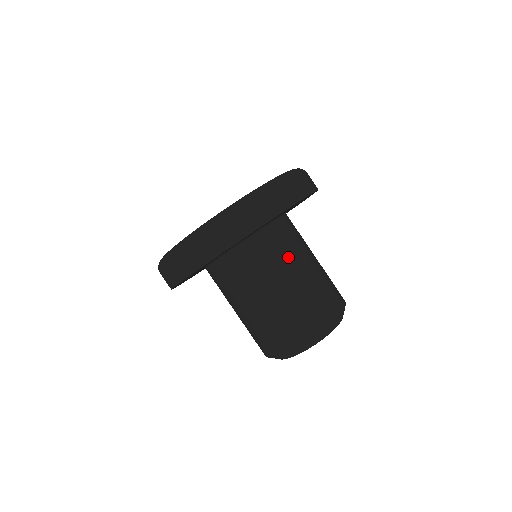
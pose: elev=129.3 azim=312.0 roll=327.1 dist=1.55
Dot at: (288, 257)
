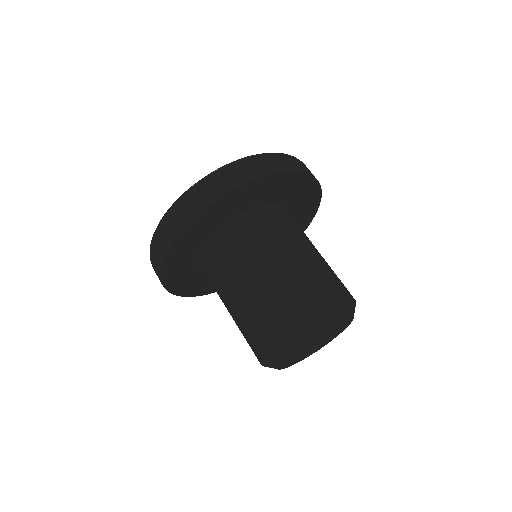
Dot at: (265, 244)
